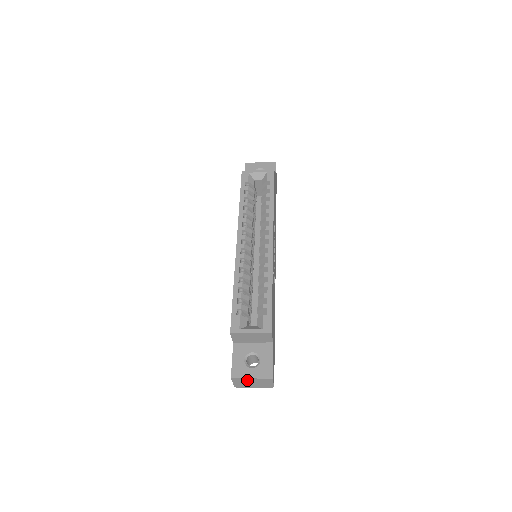
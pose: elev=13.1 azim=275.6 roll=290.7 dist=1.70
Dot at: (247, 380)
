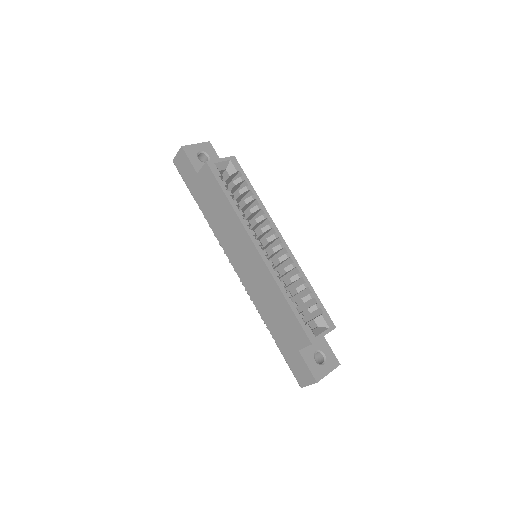
Dot at: occluded
